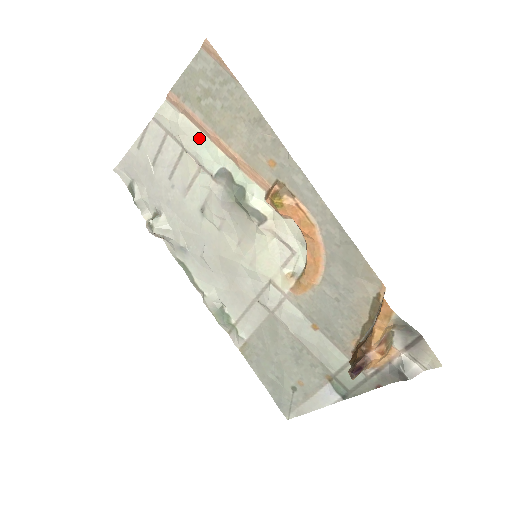
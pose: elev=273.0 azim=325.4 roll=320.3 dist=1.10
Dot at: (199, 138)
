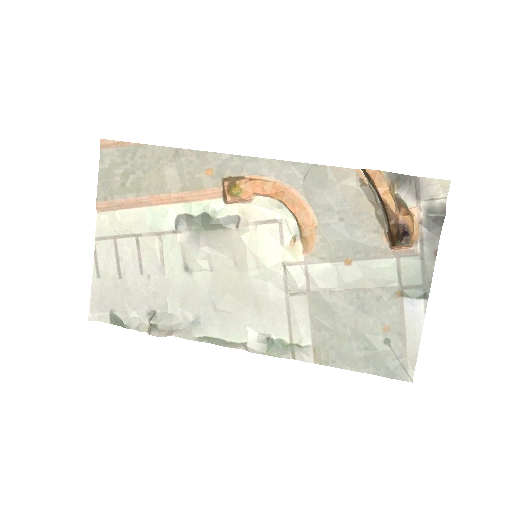
Dot at: (143, 214)
